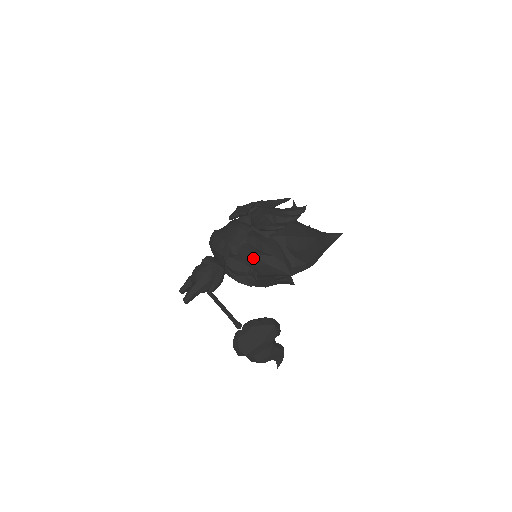
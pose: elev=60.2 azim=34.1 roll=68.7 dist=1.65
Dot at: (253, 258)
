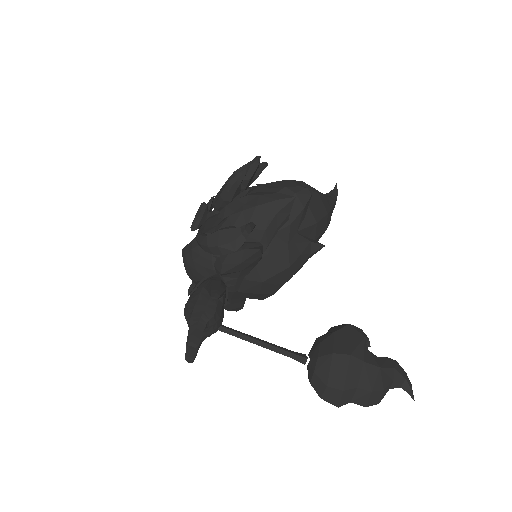
Dot at: (236, 217)
